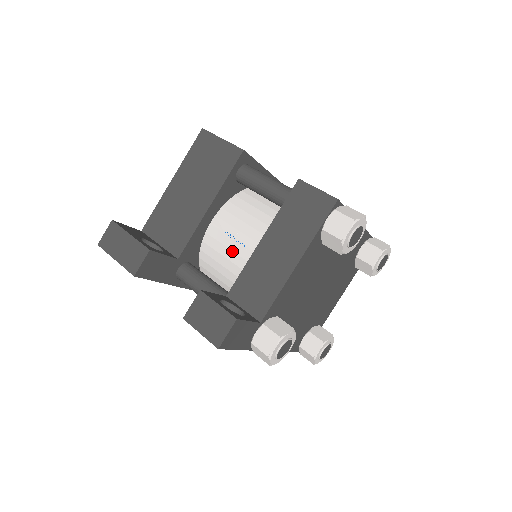
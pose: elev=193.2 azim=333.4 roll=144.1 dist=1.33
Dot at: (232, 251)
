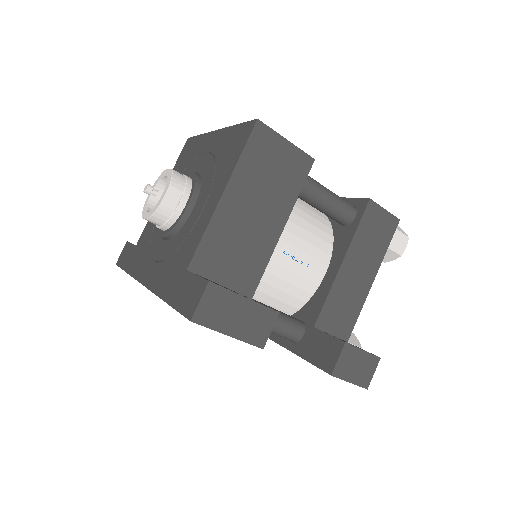
Dot at: (295, 274)
